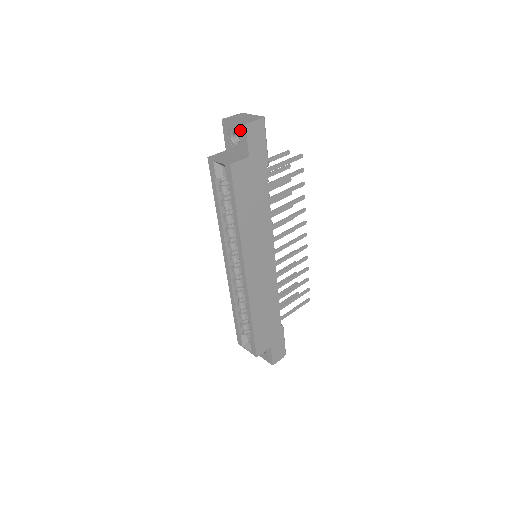
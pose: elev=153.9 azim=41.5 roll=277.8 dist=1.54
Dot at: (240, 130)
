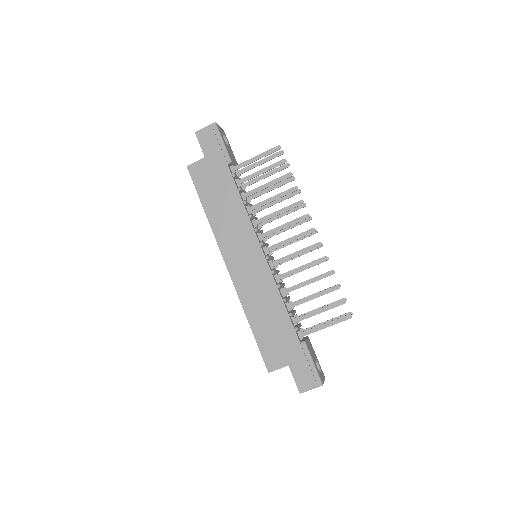
Dot at: occluded
